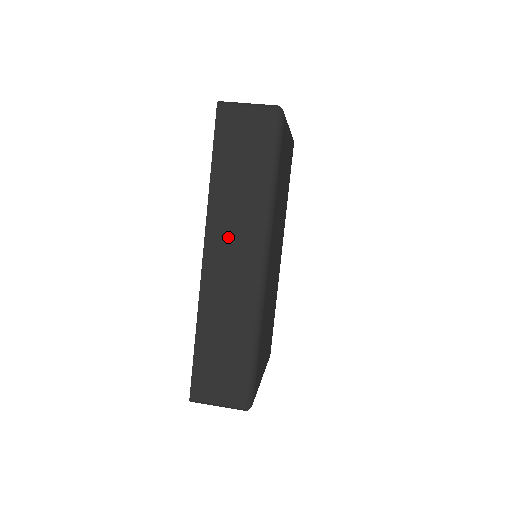
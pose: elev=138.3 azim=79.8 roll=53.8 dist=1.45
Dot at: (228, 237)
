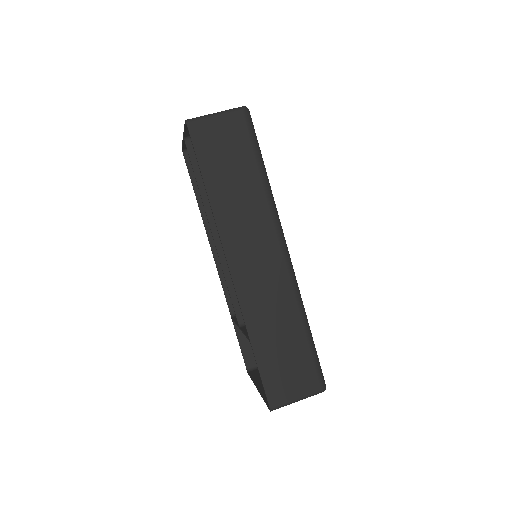
Dot at: (246, 242)
